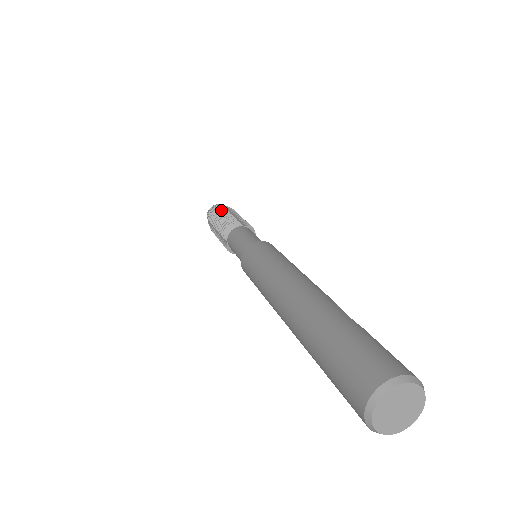
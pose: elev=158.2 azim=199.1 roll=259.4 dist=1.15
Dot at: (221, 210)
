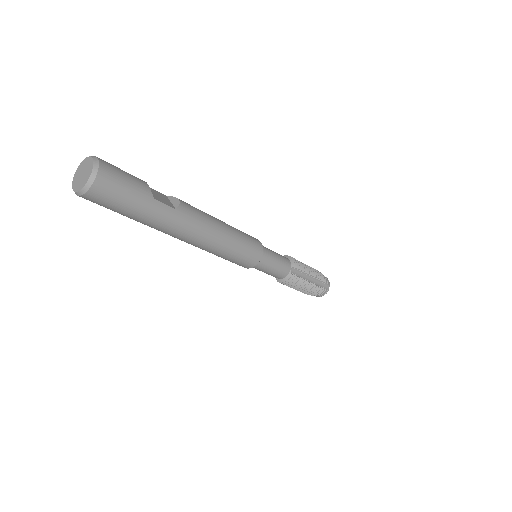
Dot at: occluded
